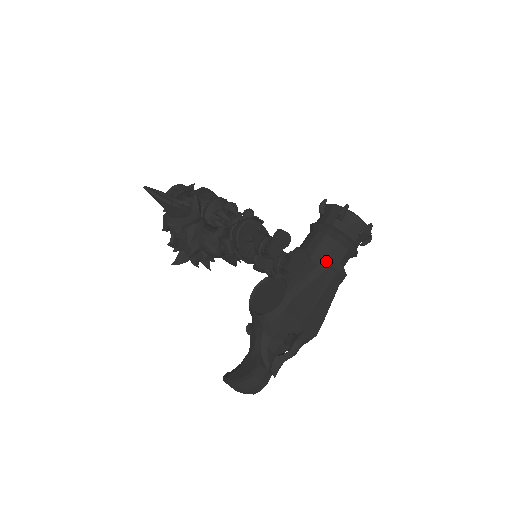
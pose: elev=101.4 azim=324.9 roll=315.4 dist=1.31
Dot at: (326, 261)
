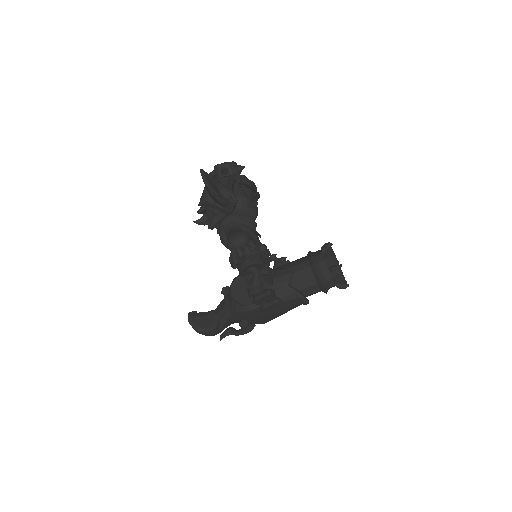
Dot at: (299, 294)
